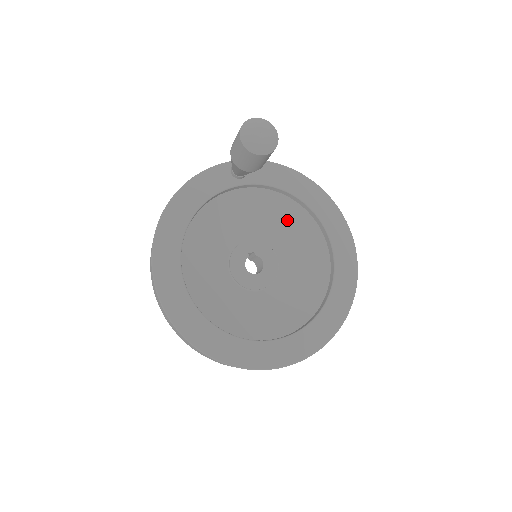
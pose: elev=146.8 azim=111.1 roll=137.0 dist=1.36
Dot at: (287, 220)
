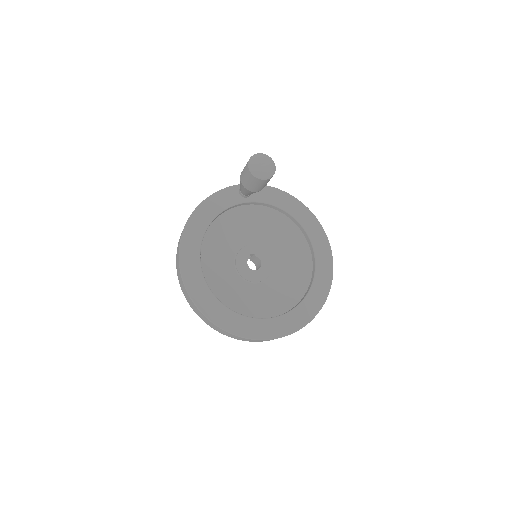
Dot at: (280, 230)
